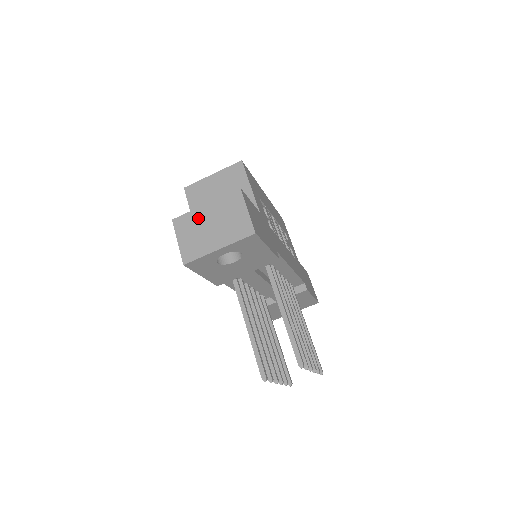
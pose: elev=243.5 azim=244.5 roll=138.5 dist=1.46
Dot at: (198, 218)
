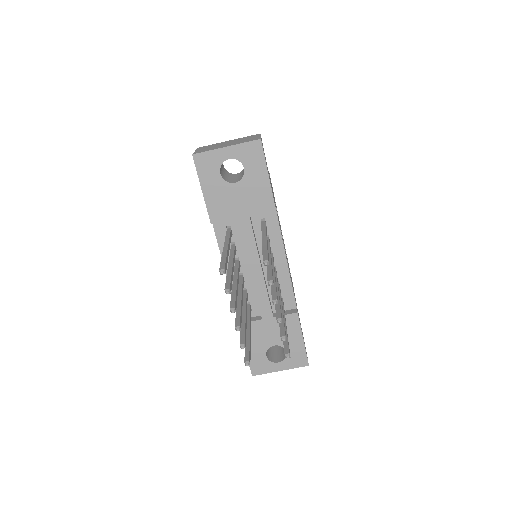
Dot at: (219, 144)
